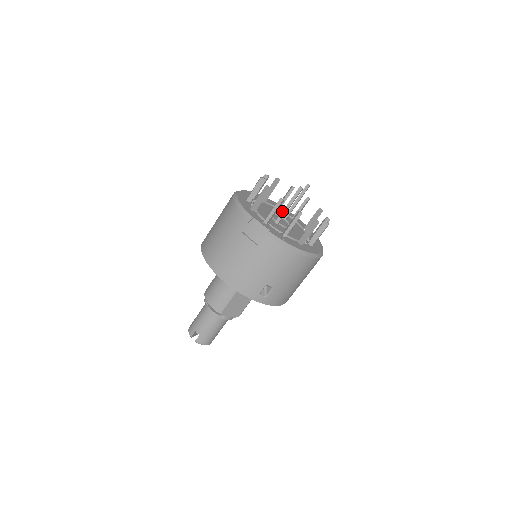
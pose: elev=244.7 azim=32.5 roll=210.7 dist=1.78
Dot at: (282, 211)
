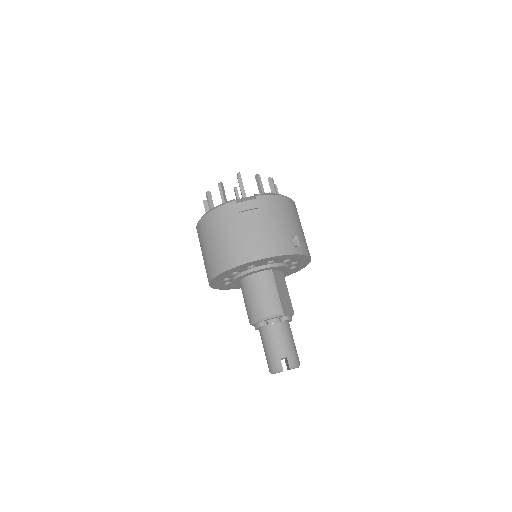
Dot at: occluded
